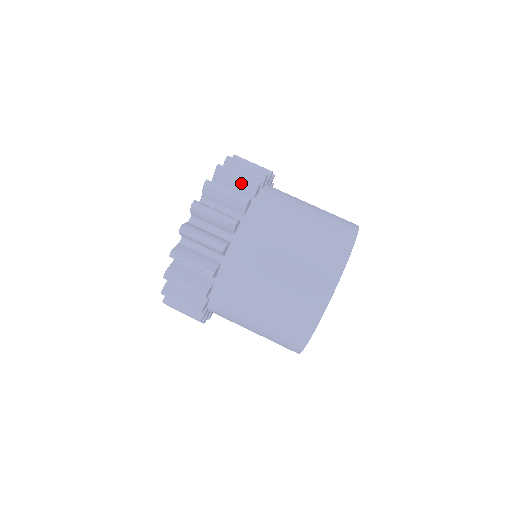
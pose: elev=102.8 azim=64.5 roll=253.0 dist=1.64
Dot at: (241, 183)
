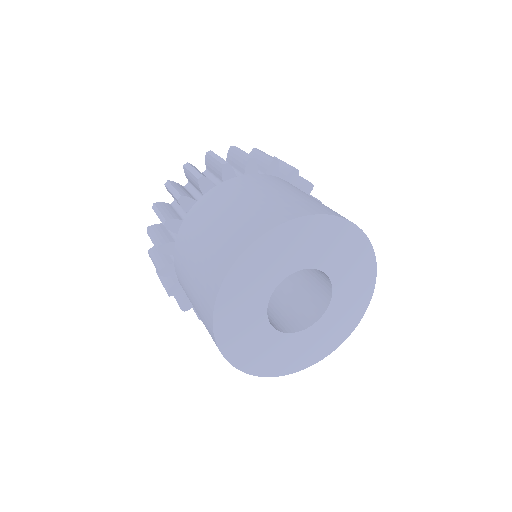
Dot at: (283, 166)
